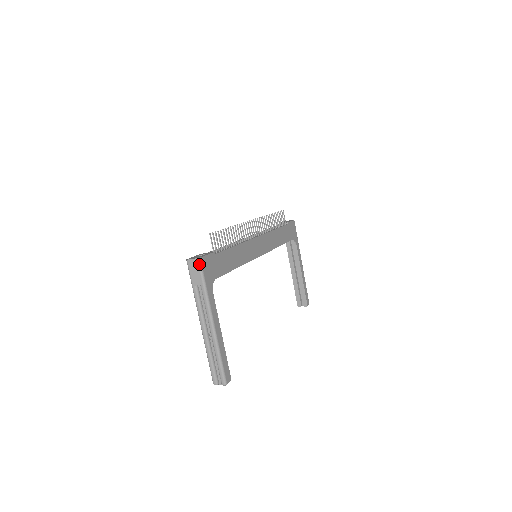
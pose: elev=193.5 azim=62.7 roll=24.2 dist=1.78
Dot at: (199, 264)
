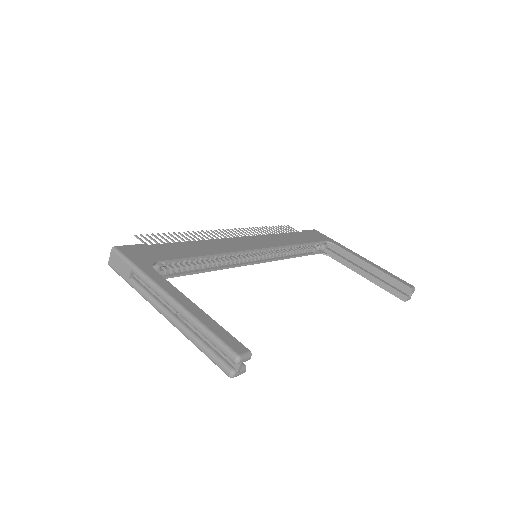
Dot at: (116, 252)
